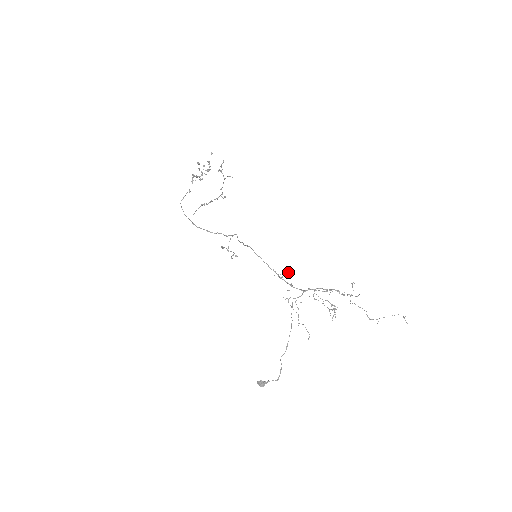
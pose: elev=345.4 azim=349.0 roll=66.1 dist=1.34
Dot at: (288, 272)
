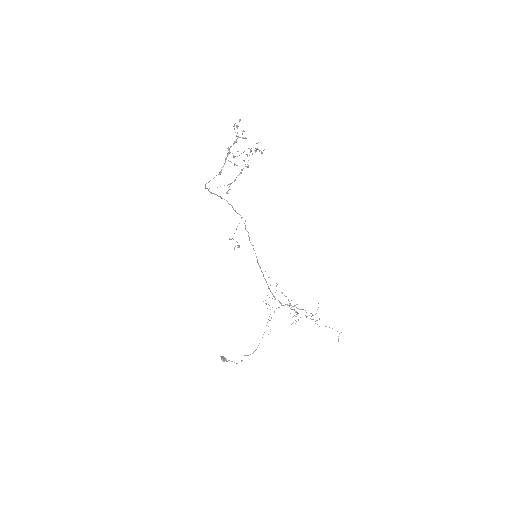
Dot at: occluded
